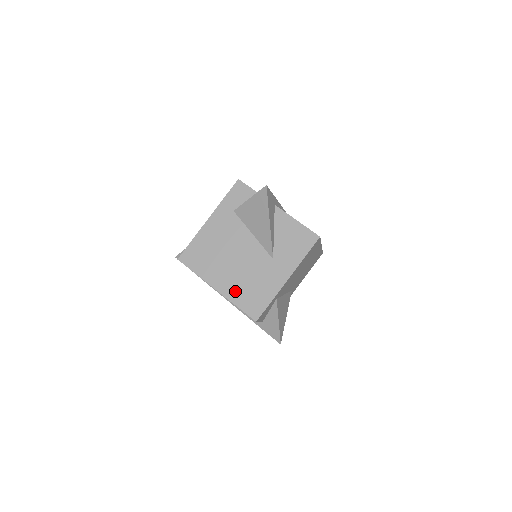
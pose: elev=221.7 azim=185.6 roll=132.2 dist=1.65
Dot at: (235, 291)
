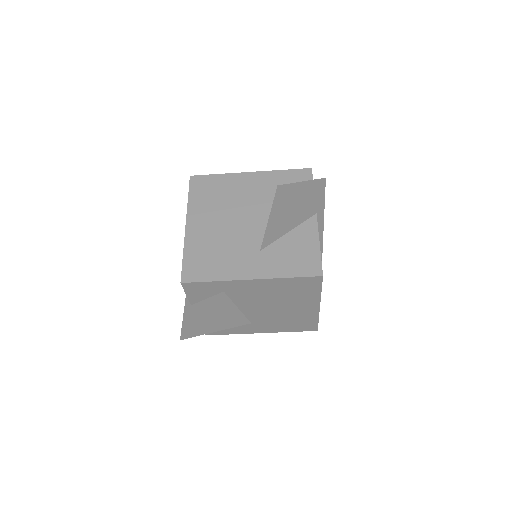
Dot at: (198, 242)
